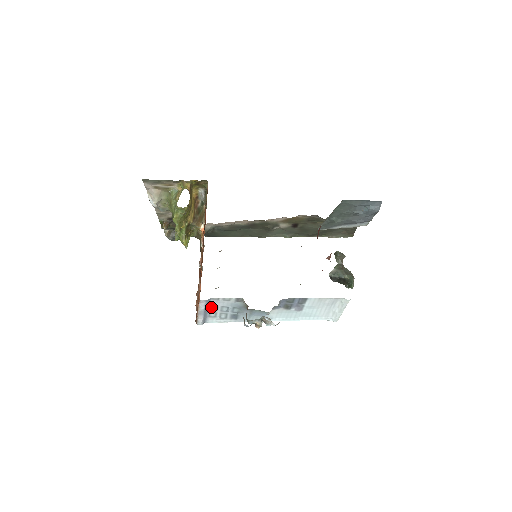
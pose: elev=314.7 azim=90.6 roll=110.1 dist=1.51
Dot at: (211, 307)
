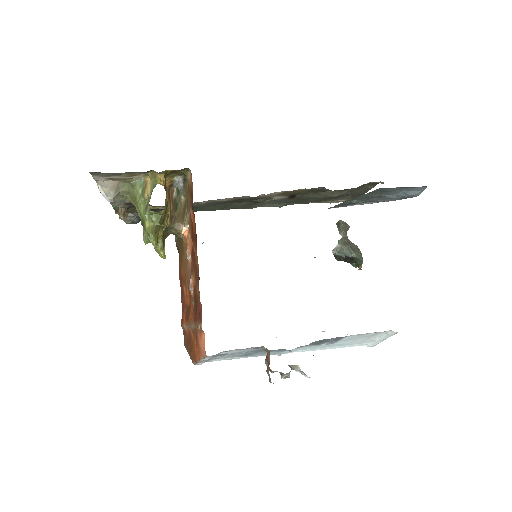
Dot at: (218, 355)
